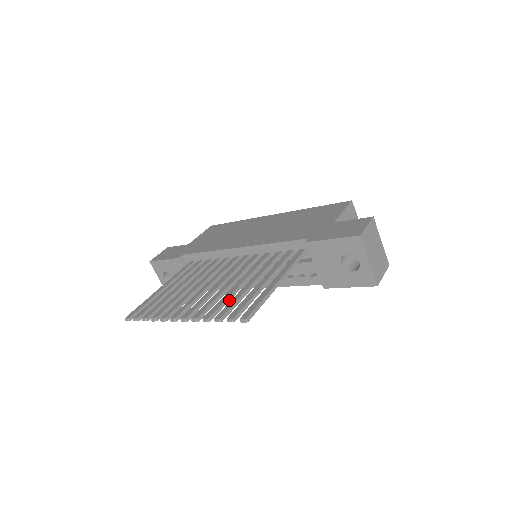
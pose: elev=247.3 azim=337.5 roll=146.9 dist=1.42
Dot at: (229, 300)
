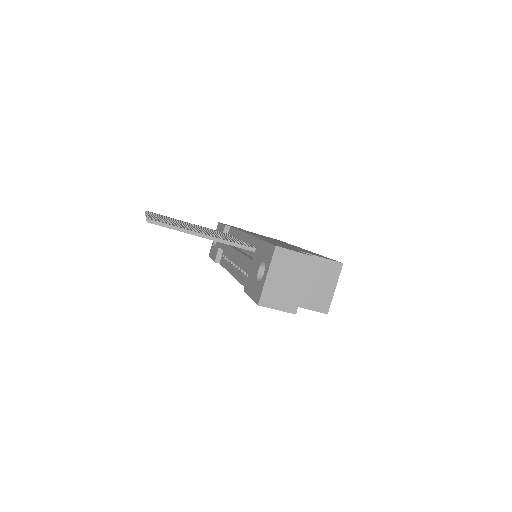
Dot at: occluded
